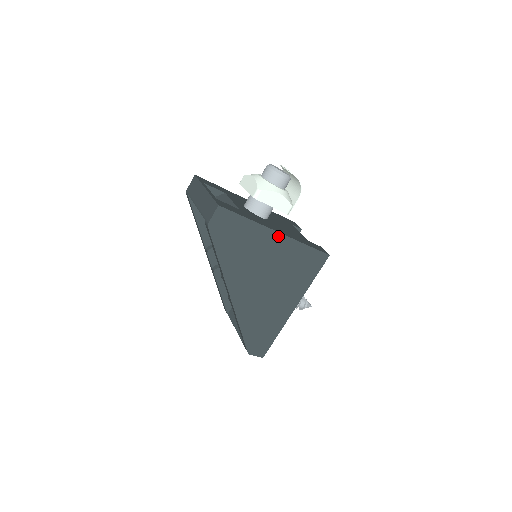
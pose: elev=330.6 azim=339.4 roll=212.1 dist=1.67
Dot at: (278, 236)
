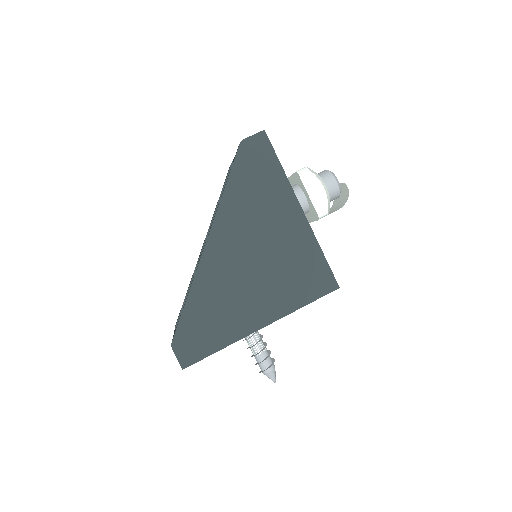
Dot at: (299, 214)
